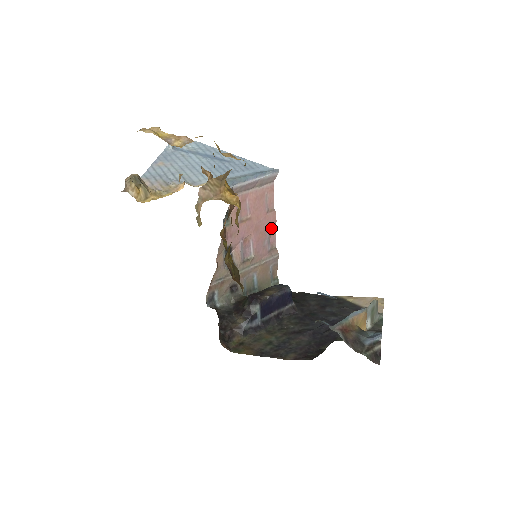
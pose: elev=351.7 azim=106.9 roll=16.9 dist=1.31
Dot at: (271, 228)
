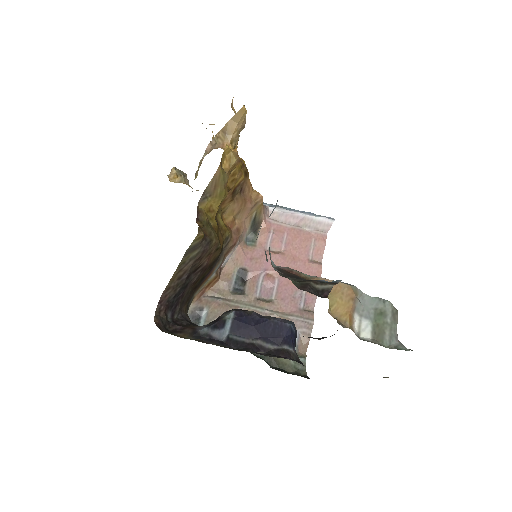
Dot at: occluded
